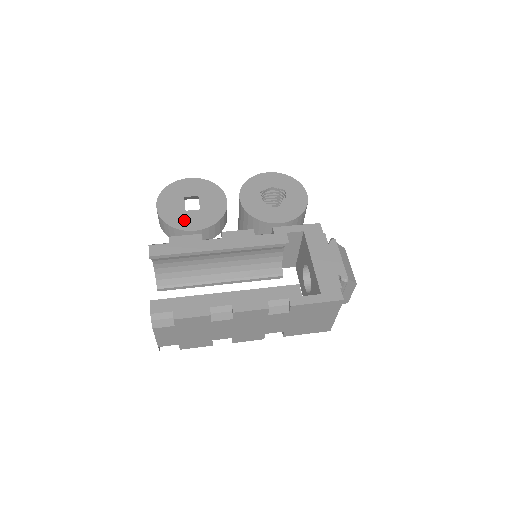
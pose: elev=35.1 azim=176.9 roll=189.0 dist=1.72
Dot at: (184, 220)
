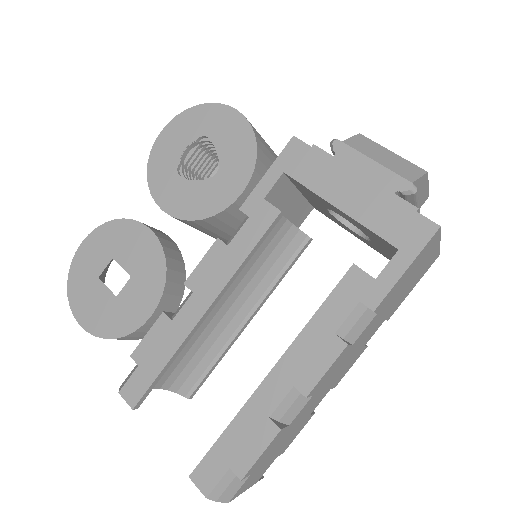
Dot at: (126, 313)
